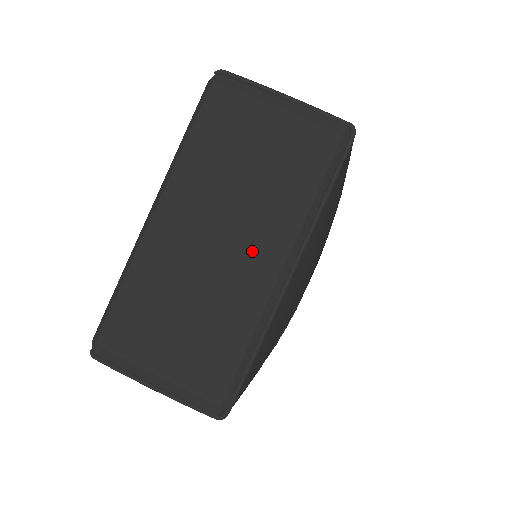
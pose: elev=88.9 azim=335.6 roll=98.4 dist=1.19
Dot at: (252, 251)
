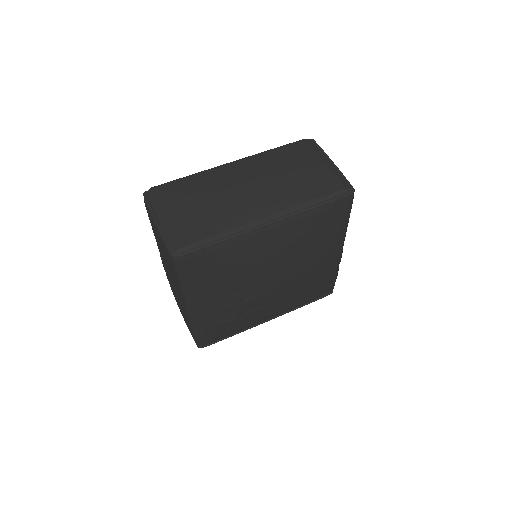
Dot at: (262, 199)
